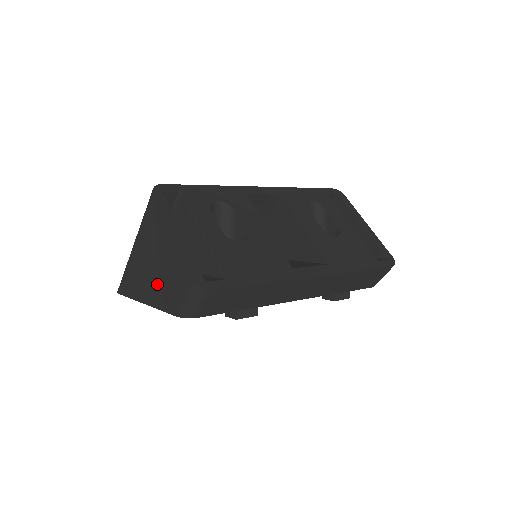
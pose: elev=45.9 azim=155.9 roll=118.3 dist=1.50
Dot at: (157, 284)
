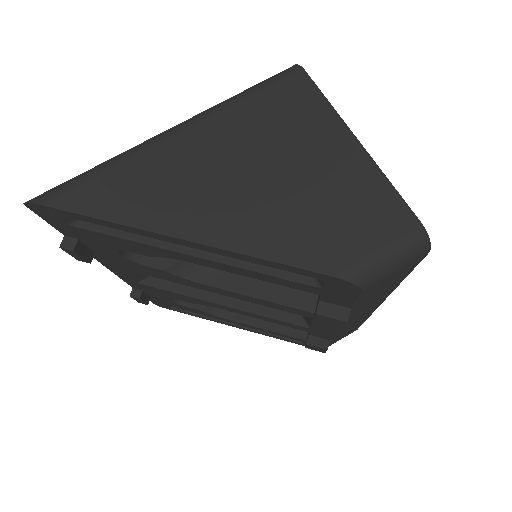
Dot at: (265, 210)
